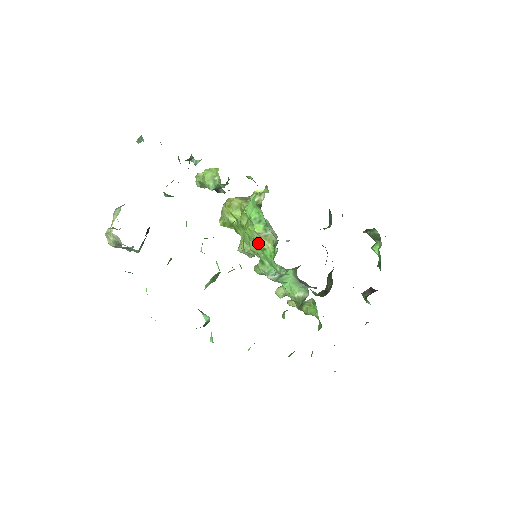
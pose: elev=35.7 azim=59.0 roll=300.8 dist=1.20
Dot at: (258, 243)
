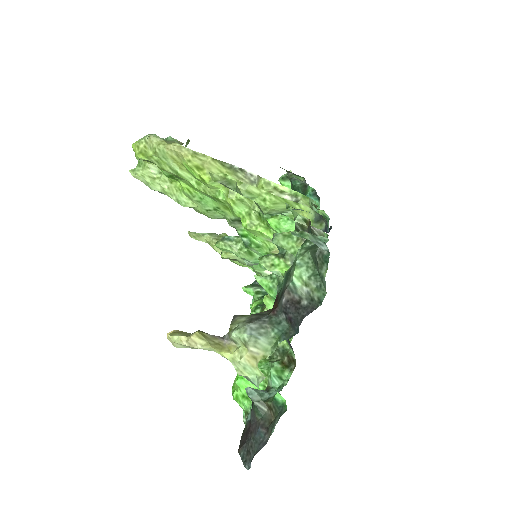
Dot at: (263, 244)
